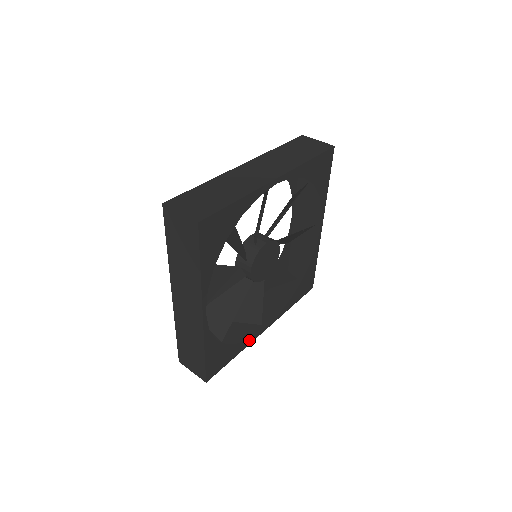
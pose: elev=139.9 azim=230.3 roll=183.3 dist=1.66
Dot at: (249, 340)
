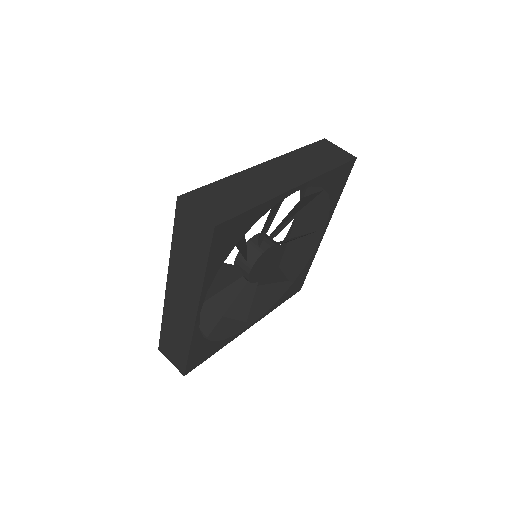
Dot at: (232, 337)
